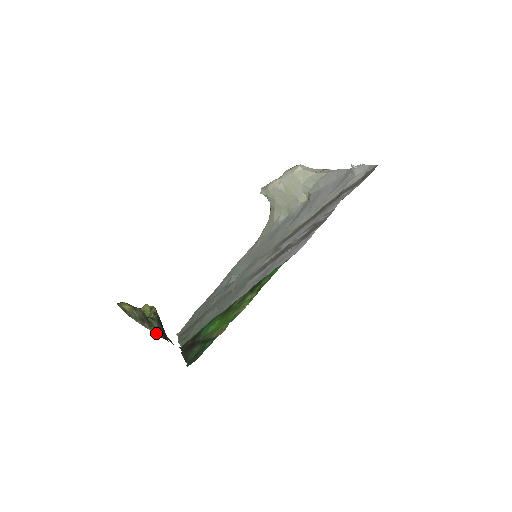
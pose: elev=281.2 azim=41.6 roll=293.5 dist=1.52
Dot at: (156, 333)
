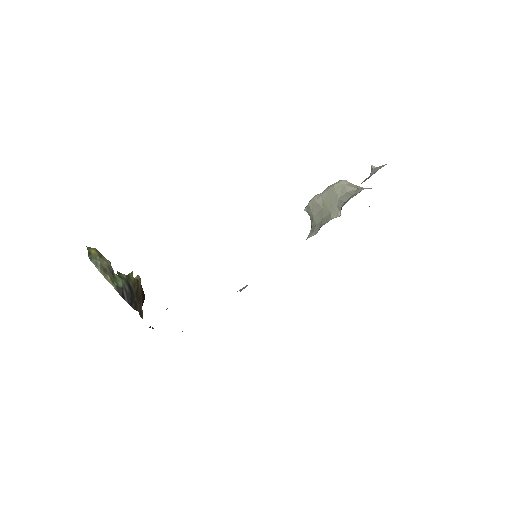
Dot at: (118, 292)
